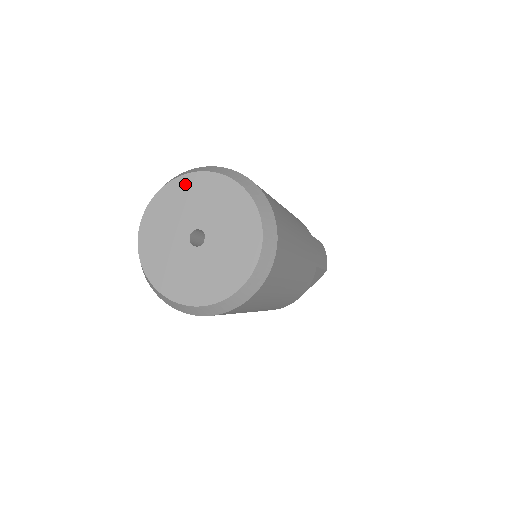
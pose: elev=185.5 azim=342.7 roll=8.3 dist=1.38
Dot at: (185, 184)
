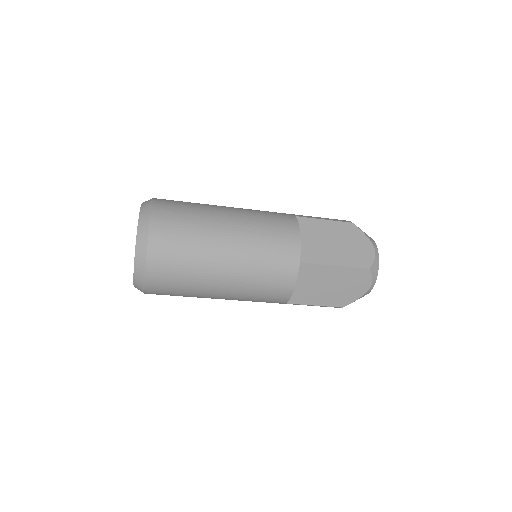
Dot at: occluded
